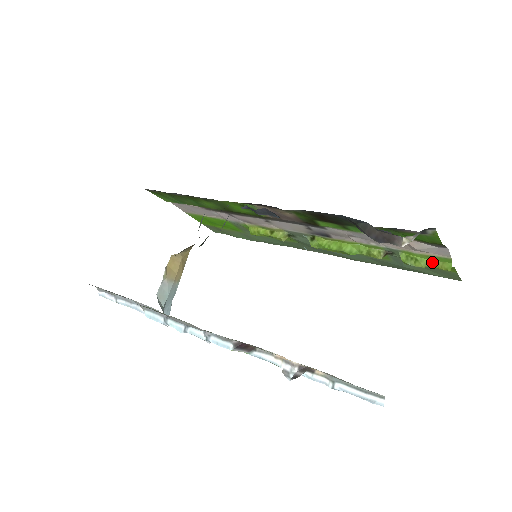
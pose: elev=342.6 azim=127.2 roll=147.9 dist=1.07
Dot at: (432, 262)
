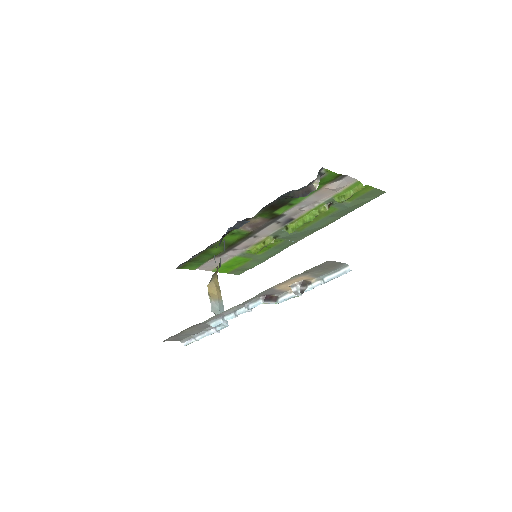
Dot at: (352, 191)
